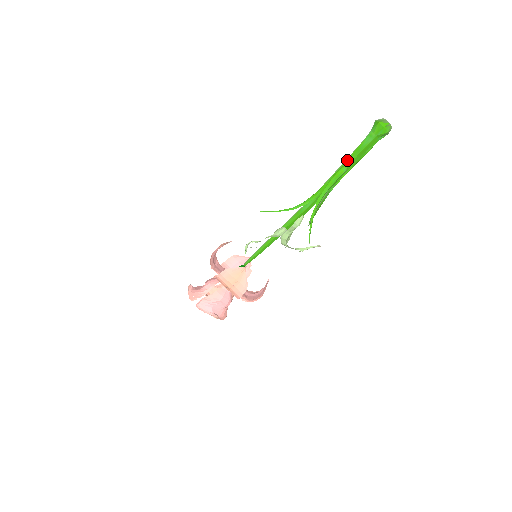
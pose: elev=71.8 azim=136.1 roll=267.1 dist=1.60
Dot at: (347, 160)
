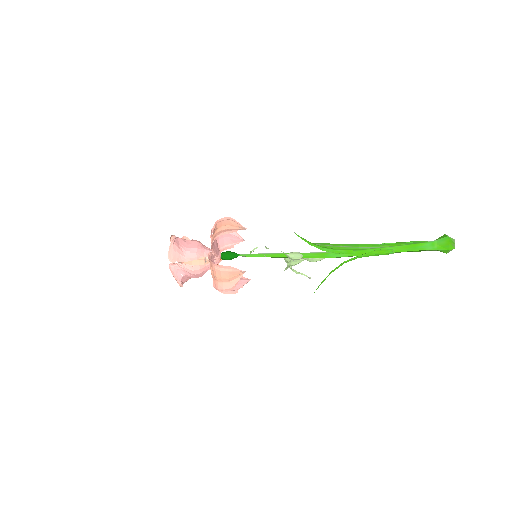
Dot at: (399, 247)
